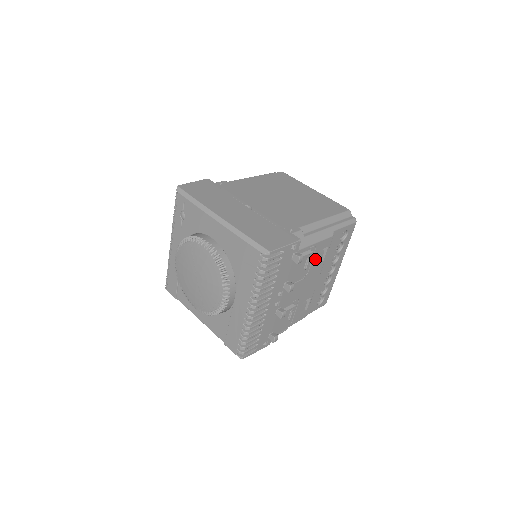
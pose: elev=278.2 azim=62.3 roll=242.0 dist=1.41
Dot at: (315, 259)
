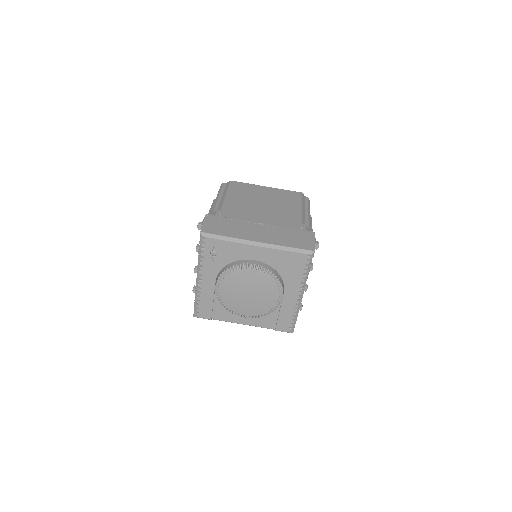
Dot at: occluded
